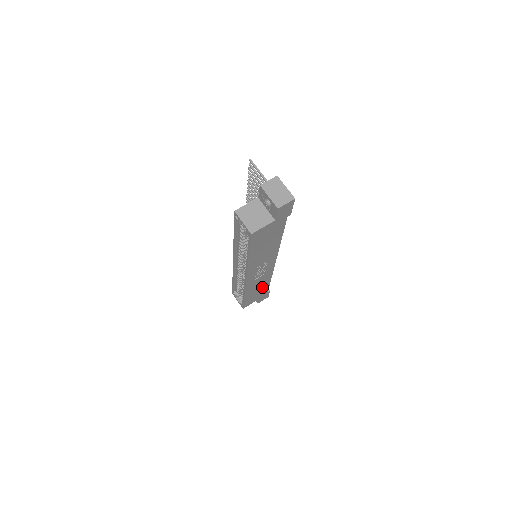
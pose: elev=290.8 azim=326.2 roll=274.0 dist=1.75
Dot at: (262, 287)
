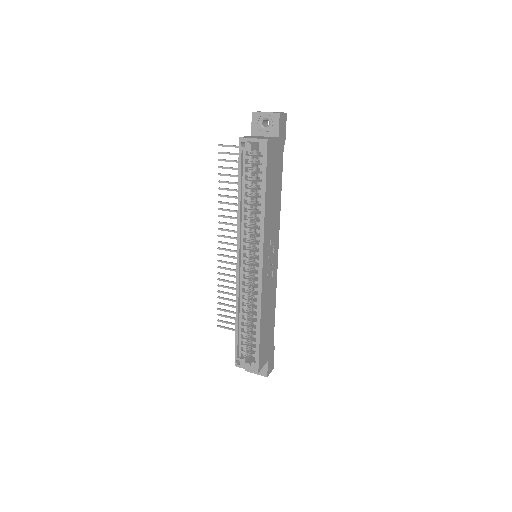
Dot at: (270, 322)
